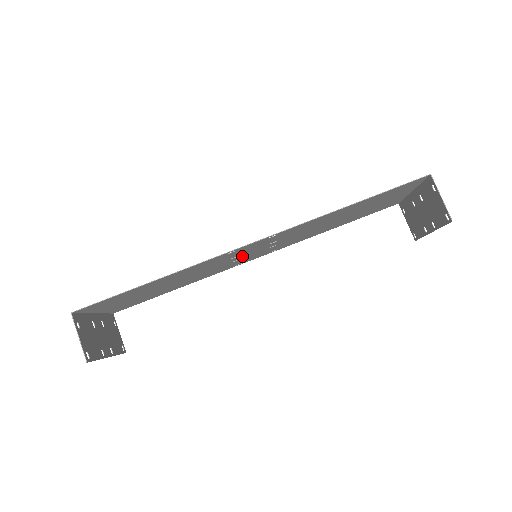
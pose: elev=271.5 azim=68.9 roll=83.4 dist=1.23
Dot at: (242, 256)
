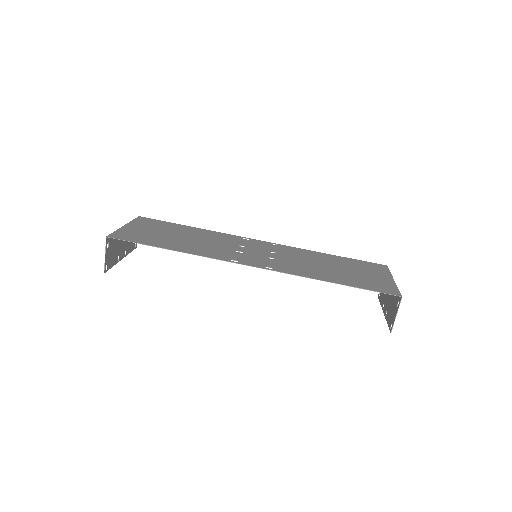
Dot at: (246, 250)
